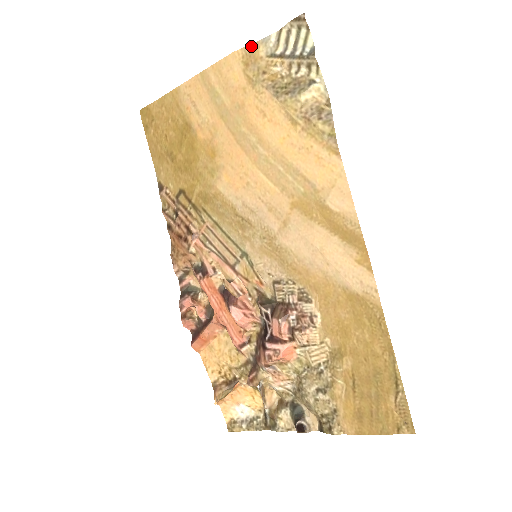
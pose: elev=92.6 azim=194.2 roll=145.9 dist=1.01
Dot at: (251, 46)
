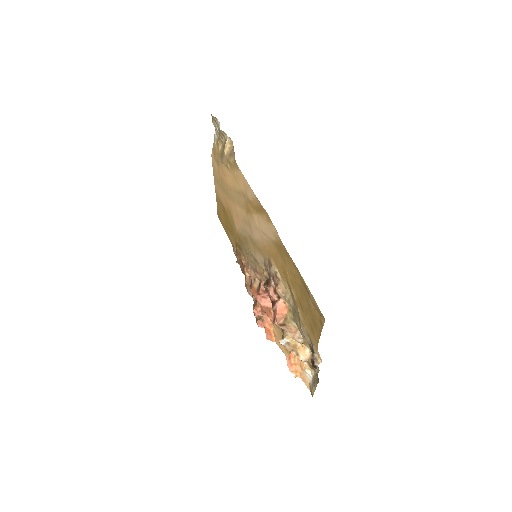
Dot at: (213, 146)
